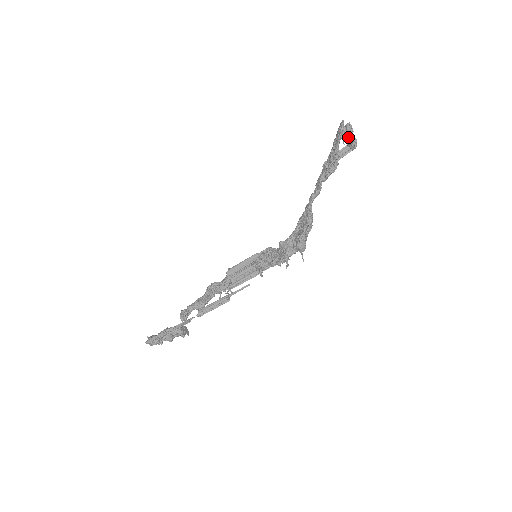
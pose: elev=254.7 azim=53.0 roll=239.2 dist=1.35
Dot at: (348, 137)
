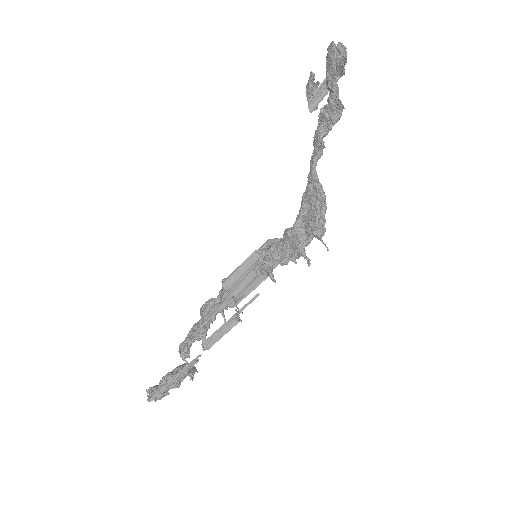
Dot at: occluded
